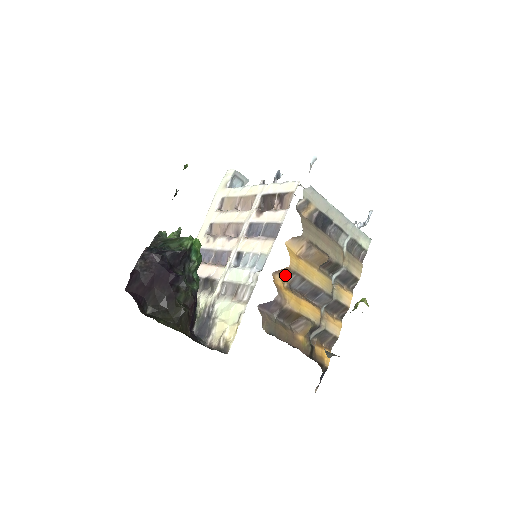
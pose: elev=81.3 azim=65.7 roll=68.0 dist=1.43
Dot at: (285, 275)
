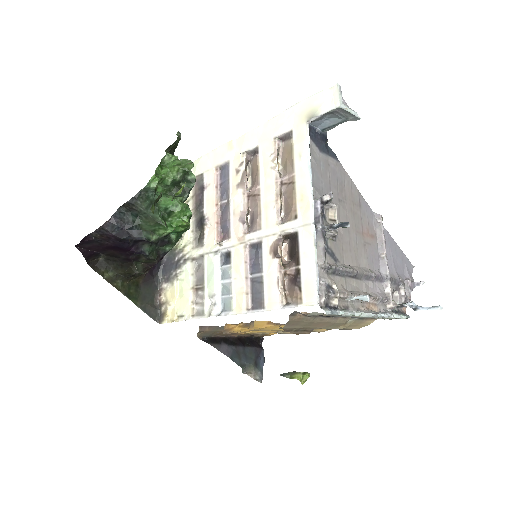
Dot at: occluded
